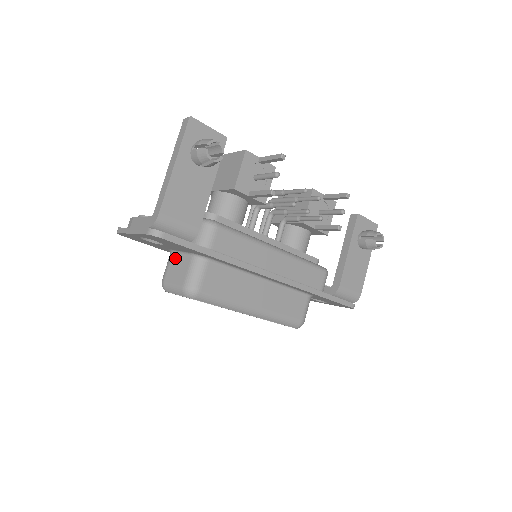
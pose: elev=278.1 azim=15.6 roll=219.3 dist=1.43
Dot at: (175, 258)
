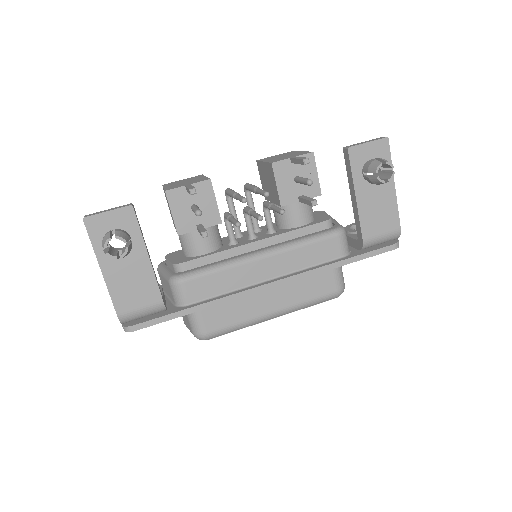
Dot at: occluded
